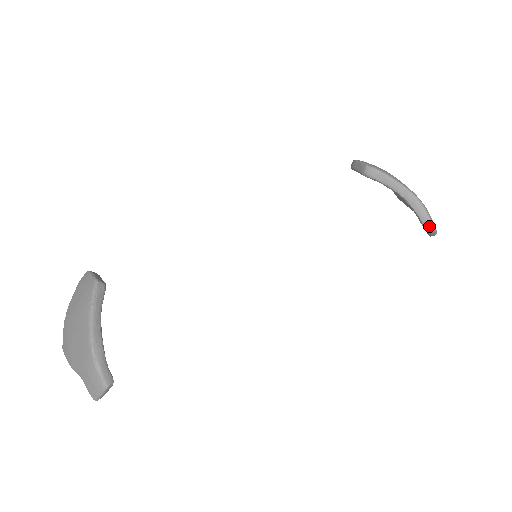
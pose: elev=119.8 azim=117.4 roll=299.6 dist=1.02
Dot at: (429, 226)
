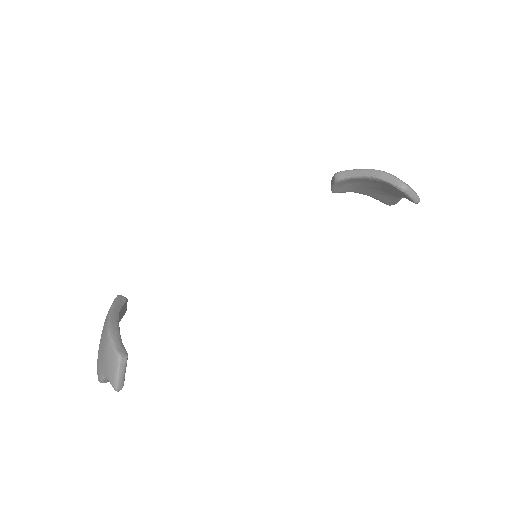
Dot at: (400, 184)
